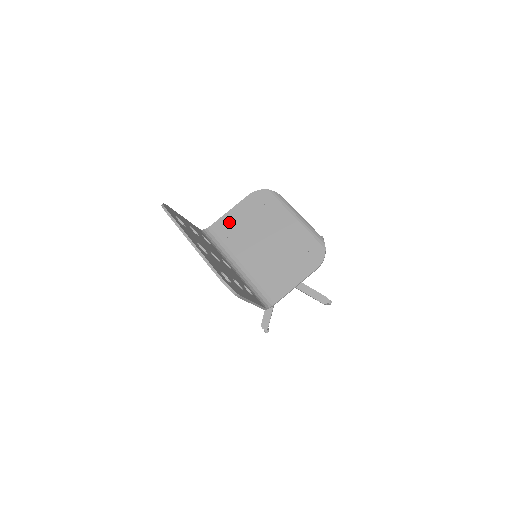
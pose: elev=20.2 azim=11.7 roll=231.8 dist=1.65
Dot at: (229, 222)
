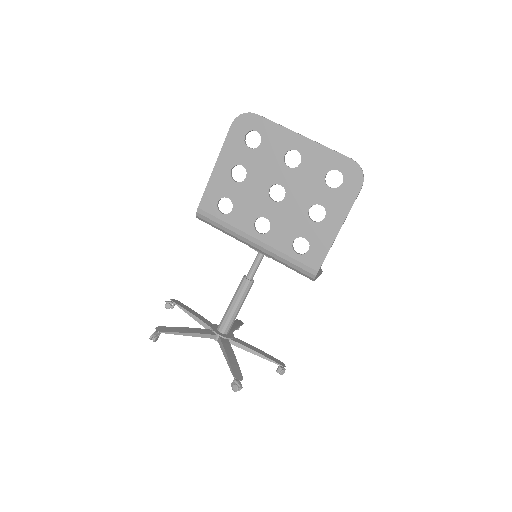
Dot at: occluded
